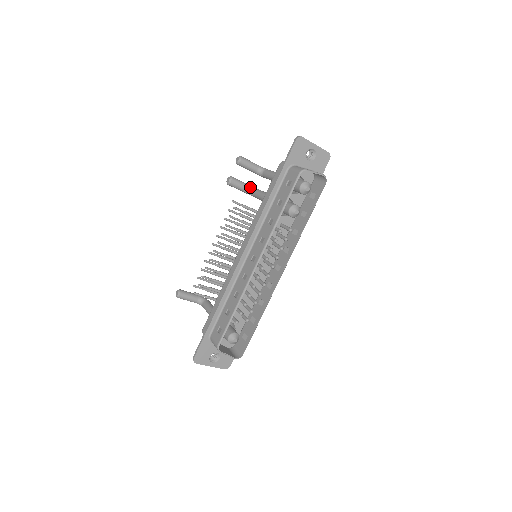
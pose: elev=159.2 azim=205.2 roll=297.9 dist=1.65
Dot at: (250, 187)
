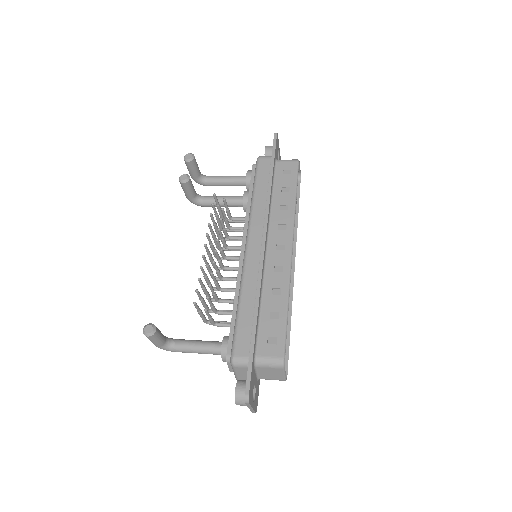
Dot at: (196, 193)
